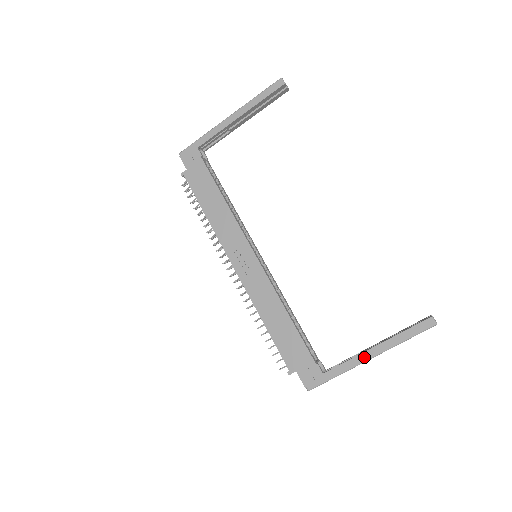
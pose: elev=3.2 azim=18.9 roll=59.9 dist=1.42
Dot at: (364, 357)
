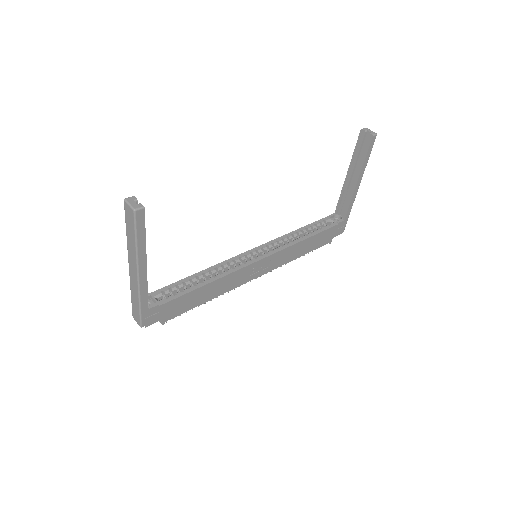
Dot at: (356, 191)
